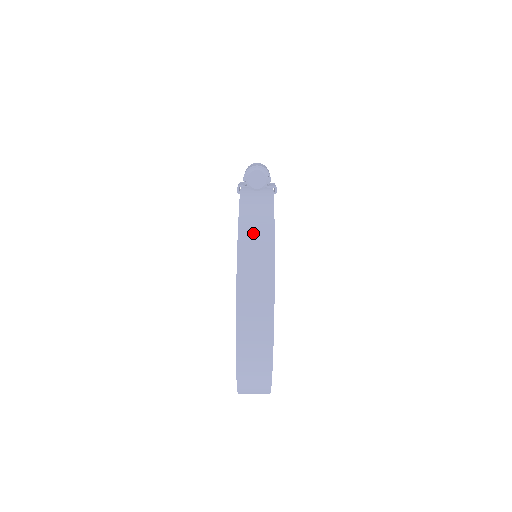
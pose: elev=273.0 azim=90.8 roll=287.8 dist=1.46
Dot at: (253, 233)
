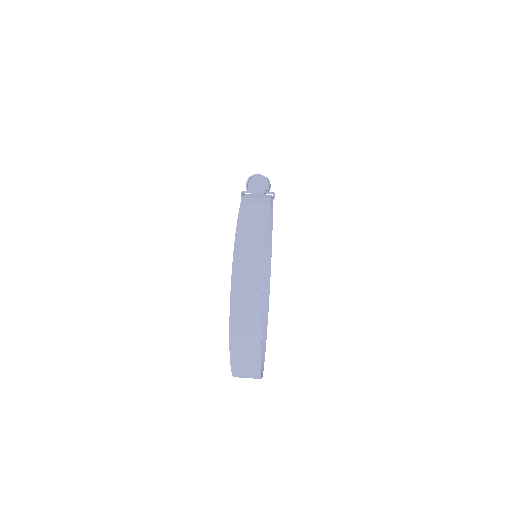
Dot at: (249, 227)
